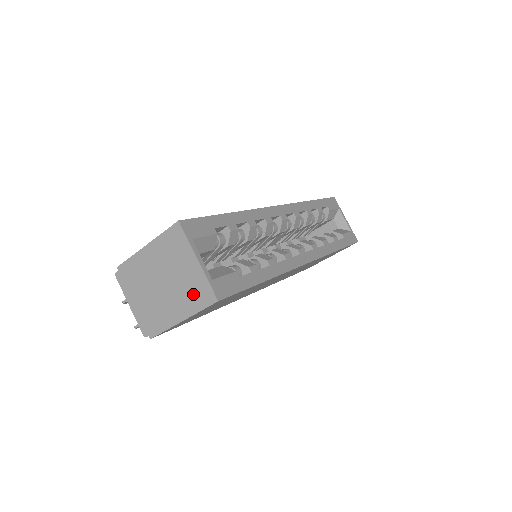
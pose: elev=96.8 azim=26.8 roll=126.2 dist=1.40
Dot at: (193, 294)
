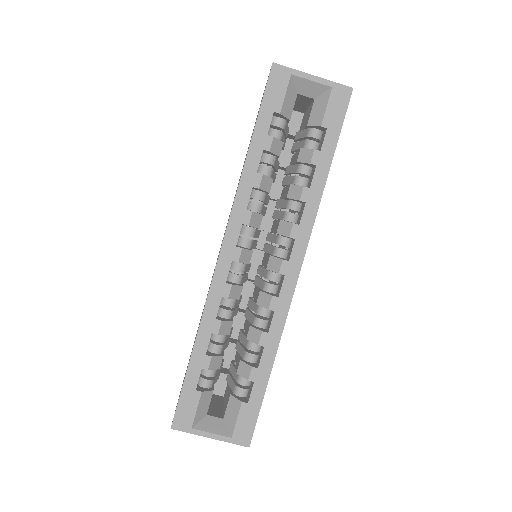
Dot at: occluded
